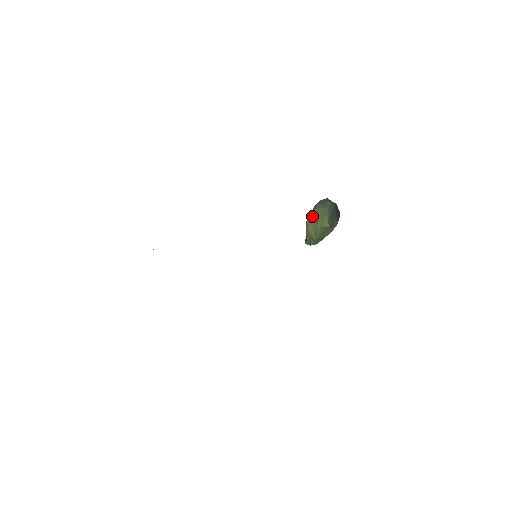
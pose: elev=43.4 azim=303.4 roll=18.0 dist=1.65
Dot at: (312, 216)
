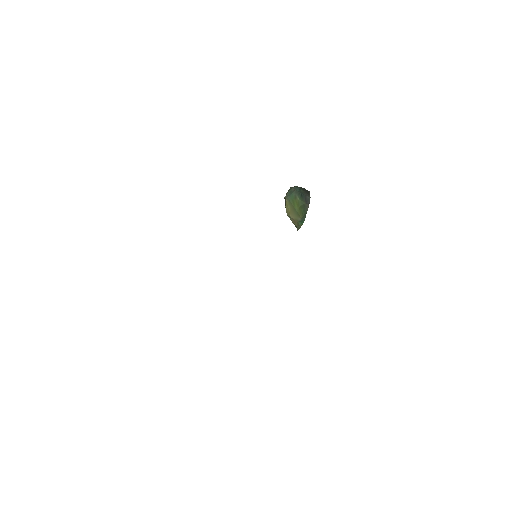
Dot at: (287, 207)
